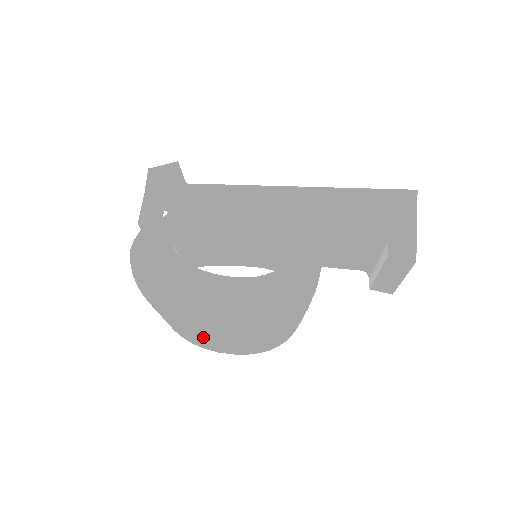
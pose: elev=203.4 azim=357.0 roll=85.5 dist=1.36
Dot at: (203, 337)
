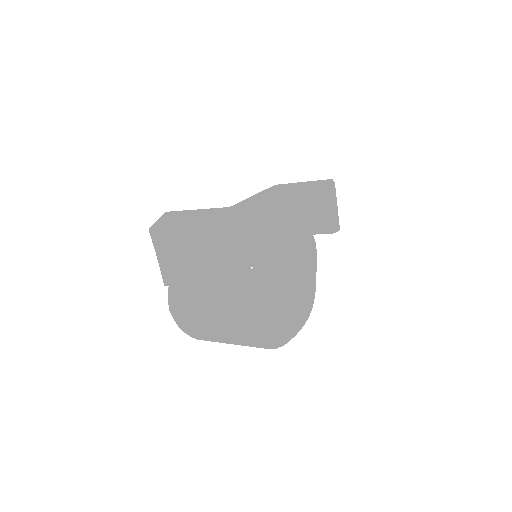
Dot at: occluded
